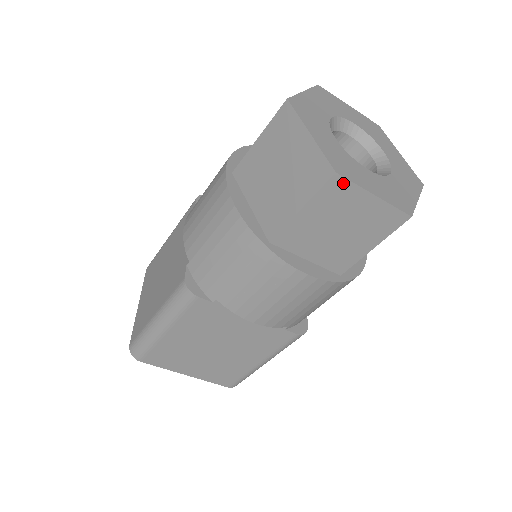
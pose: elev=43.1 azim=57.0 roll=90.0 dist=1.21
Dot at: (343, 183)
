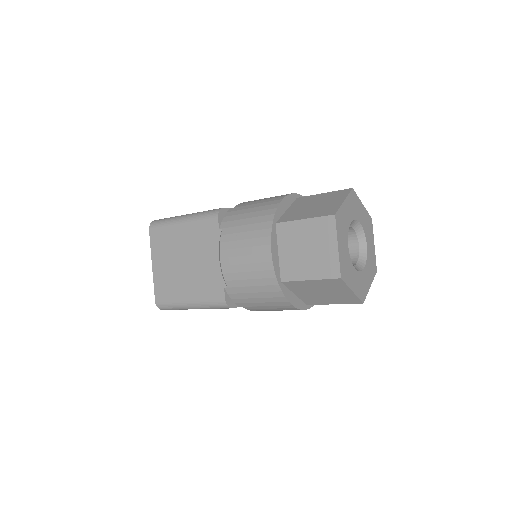
Dot at: (333, 224)
